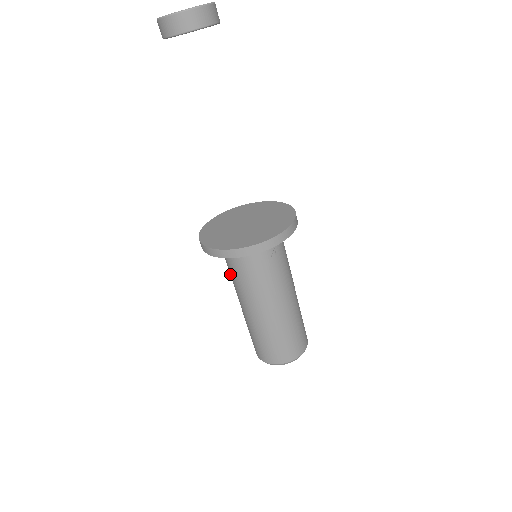
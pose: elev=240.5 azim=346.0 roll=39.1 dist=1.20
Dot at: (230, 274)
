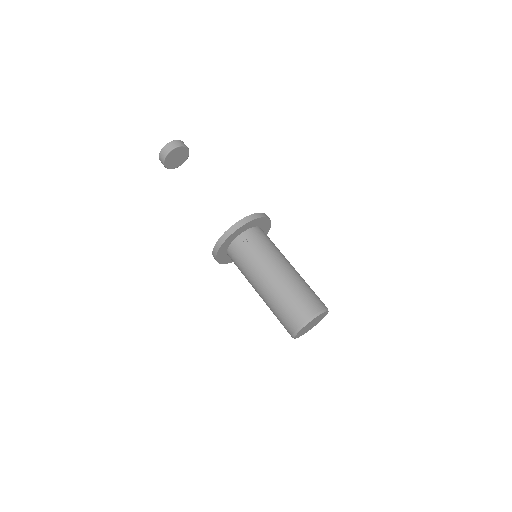
Dot at: occluded
